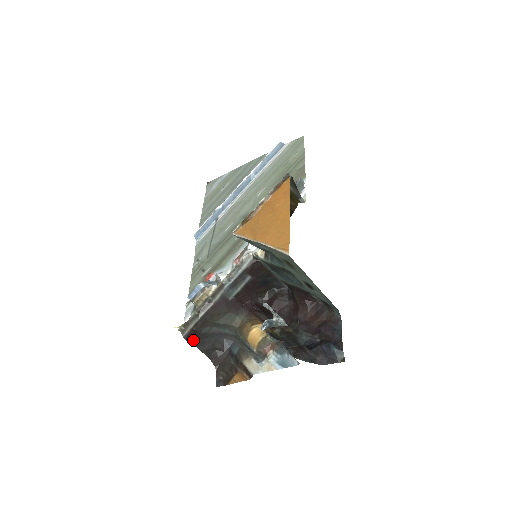
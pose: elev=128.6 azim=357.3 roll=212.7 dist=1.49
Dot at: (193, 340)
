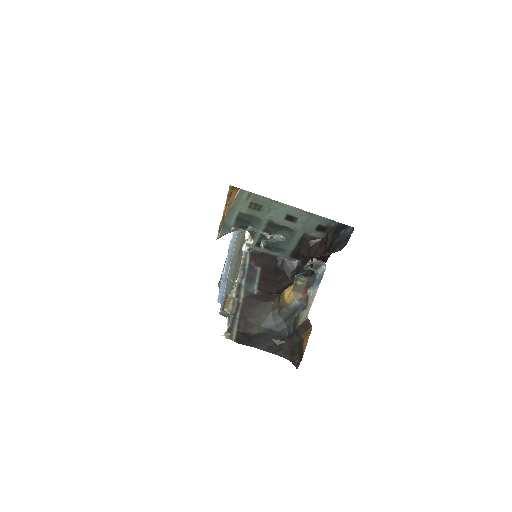
Dot at: (247, 342)
